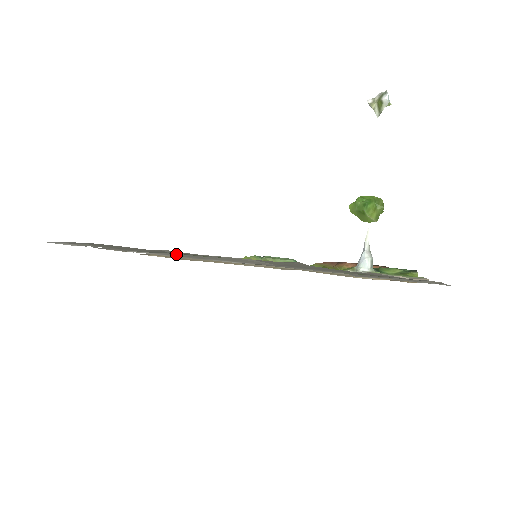
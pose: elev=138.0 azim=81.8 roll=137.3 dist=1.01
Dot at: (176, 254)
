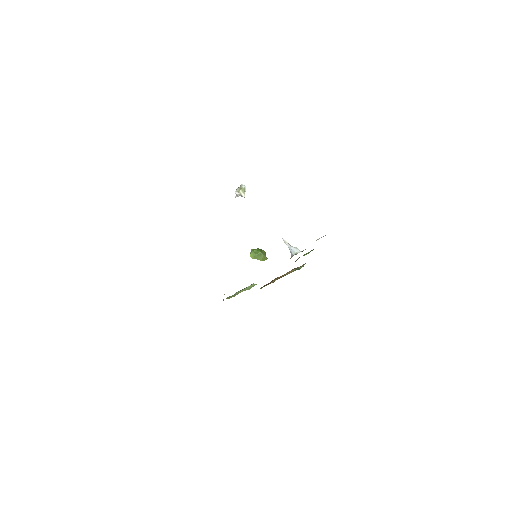
Dot at: occluded
